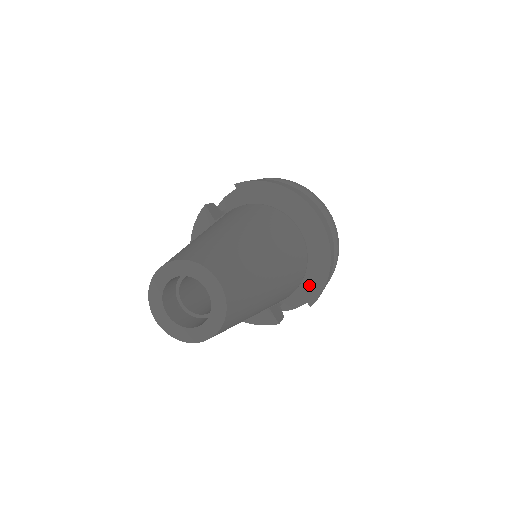
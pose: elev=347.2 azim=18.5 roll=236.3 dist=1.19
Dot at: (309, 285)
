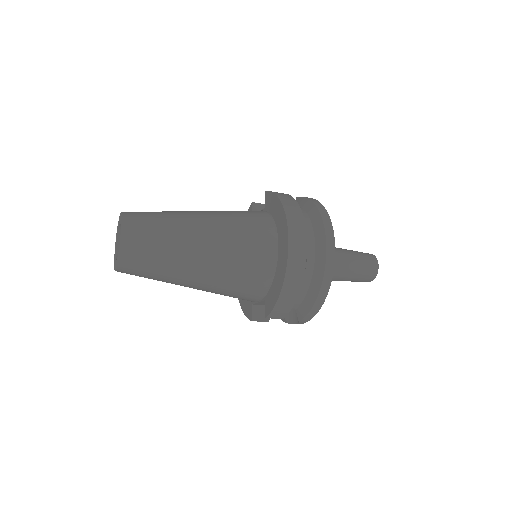
Dot at: (270, 298)
